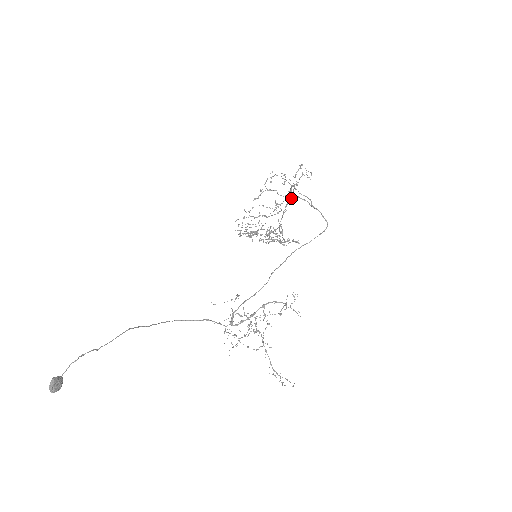
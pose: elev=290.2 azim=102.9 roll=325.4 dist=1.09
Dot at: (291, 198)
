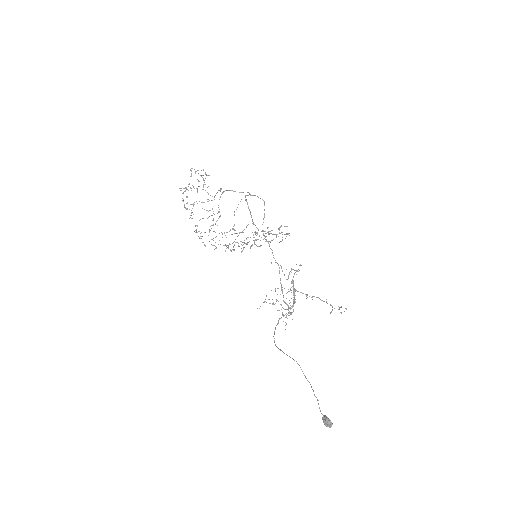
Dot at: (246, 200)
